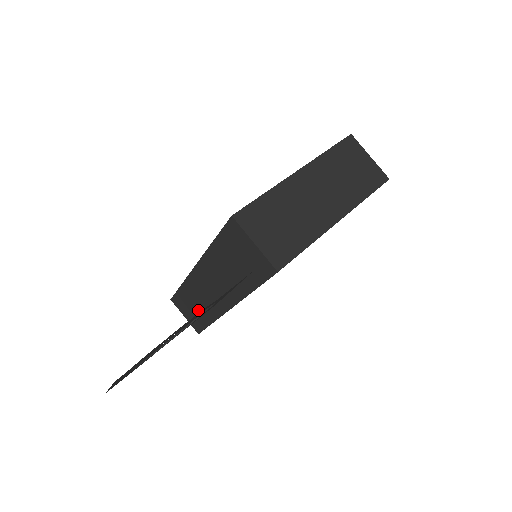
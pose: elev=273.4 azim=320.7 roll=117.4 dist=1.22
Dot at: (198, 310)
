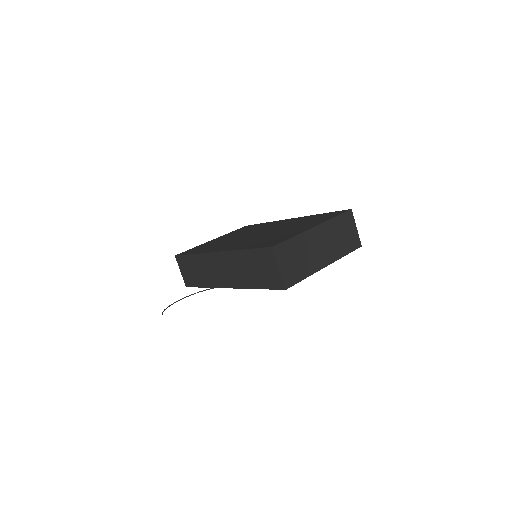
Dot at: (199, 274)
